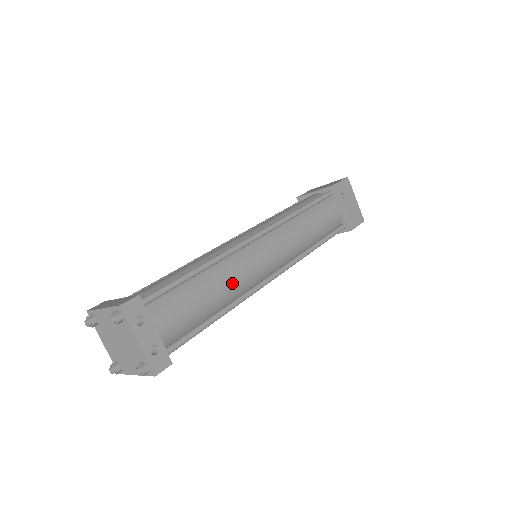
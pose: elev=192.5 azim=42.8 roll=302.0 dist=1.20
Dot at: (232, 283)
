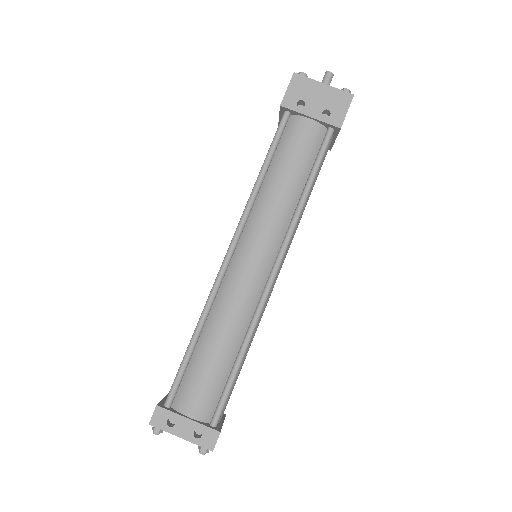
Dot at: (231, 323)
